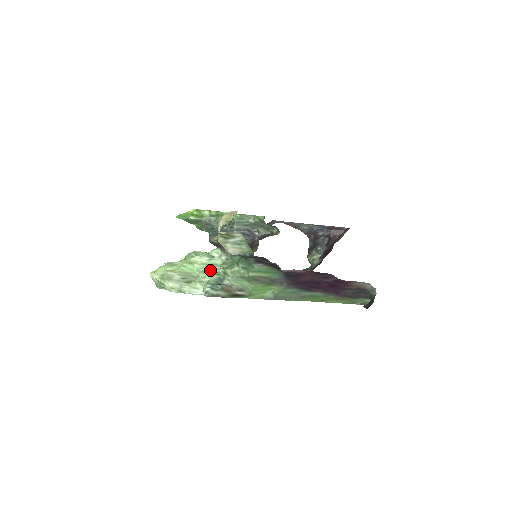
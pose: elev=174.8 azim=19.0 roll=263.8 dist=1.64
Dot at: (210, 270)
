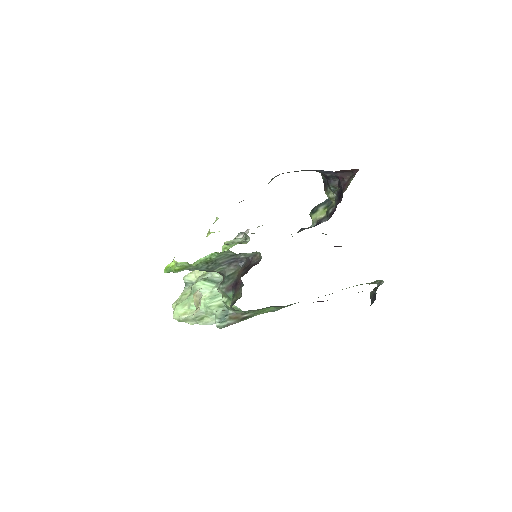
Dot at: (214, 304)
